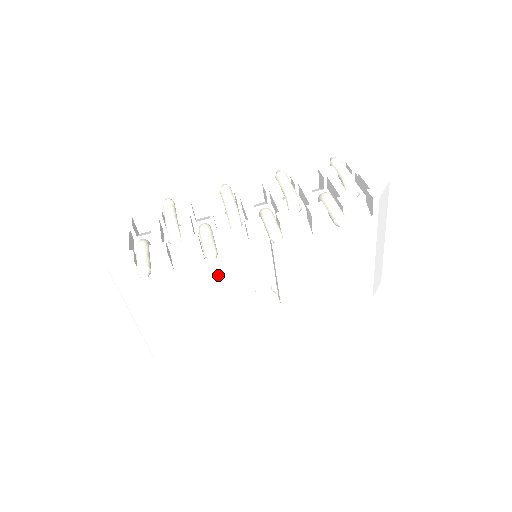
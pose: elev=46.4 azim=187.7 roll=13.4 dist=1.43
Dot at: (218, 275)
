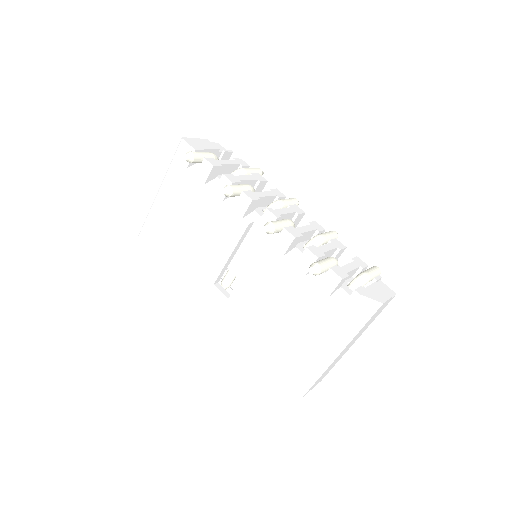
Dot at: (220, 221)
